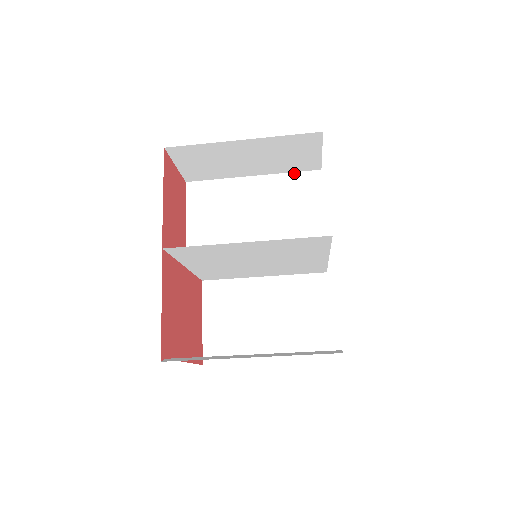
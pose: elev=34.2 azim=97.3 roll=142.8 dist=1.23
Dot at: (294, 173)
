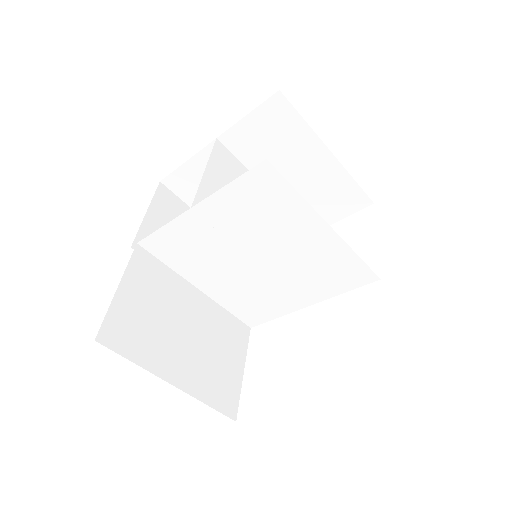
Dot at: occluded
